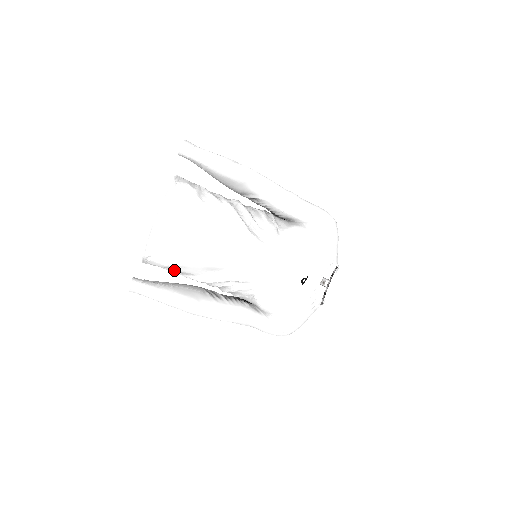
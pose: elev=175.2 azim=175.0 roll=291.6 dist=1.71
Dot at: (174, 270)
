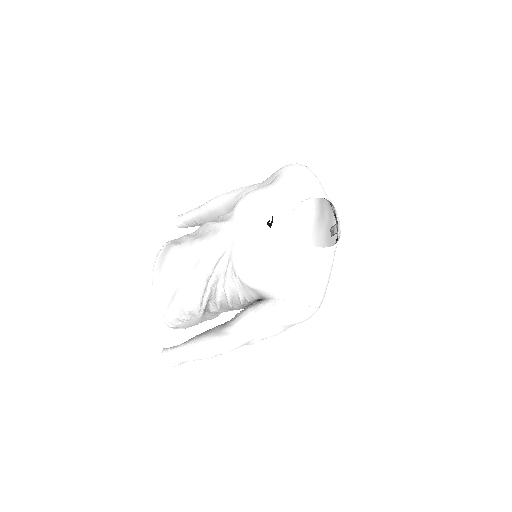
Dot at: (186, 313)
